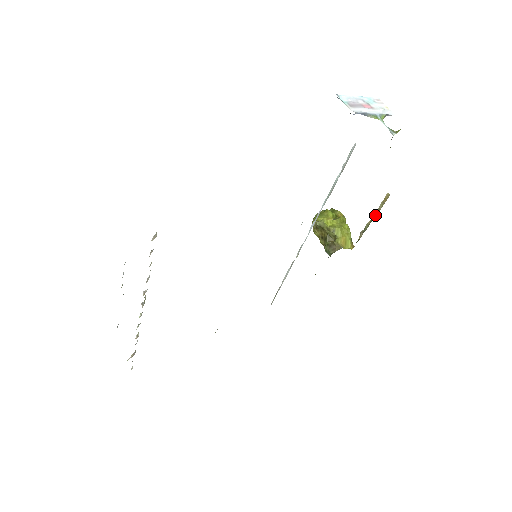
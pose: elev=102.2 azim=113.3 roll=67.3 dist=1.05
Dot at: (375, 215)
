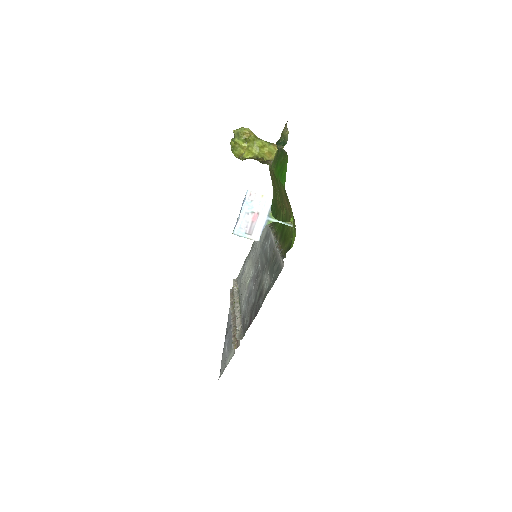
Dot at: (282, 152)
